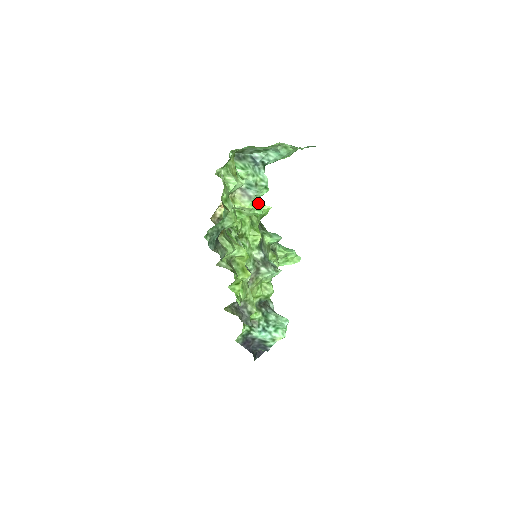
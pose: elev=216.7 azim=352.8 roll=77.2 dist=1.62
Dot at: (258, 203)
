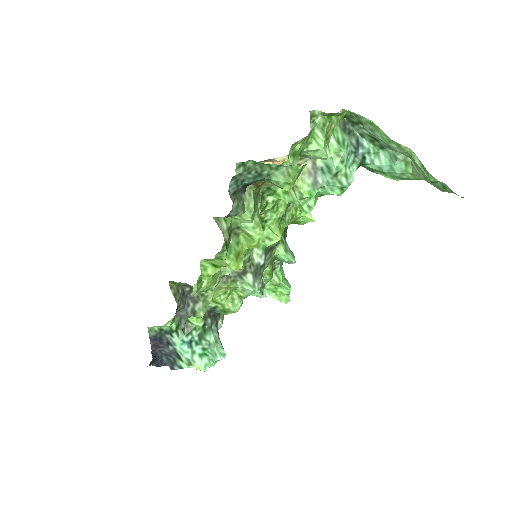
Dot at: (316, 199)
